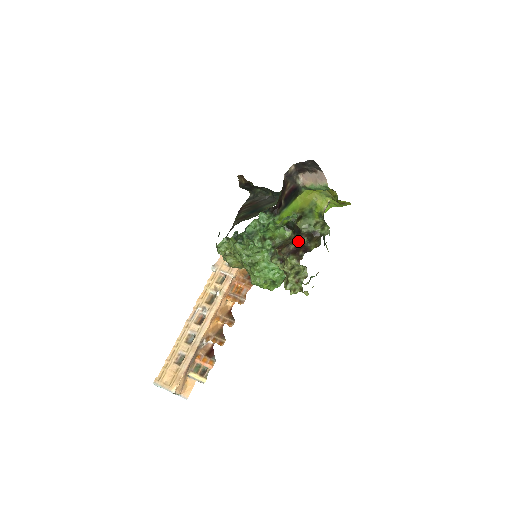
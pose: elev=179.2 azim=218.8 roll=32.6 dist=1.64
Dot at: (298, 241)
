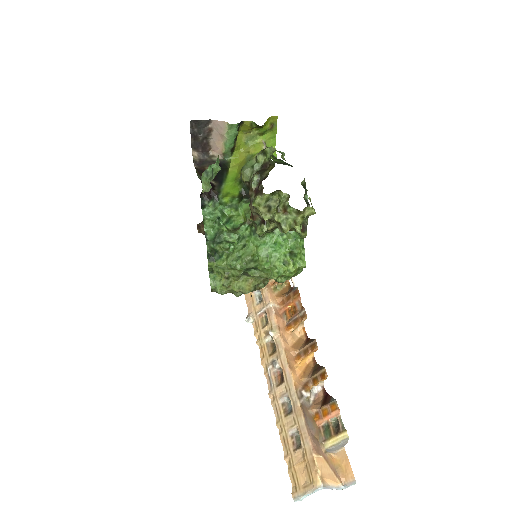
Dot at: (252, 186)
